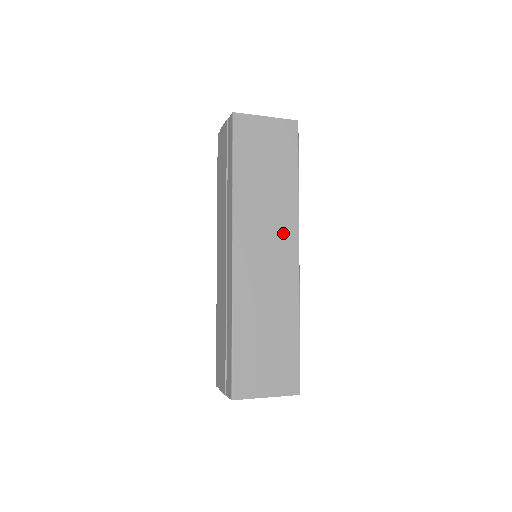
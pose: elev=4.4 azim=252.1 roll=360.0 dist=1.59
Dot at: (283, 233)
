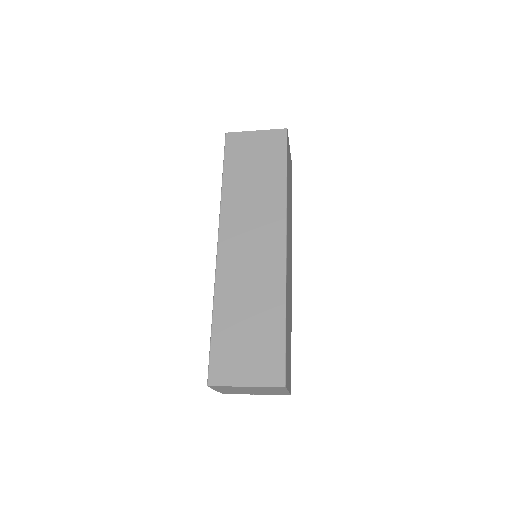
Dot at: (269, 224)
